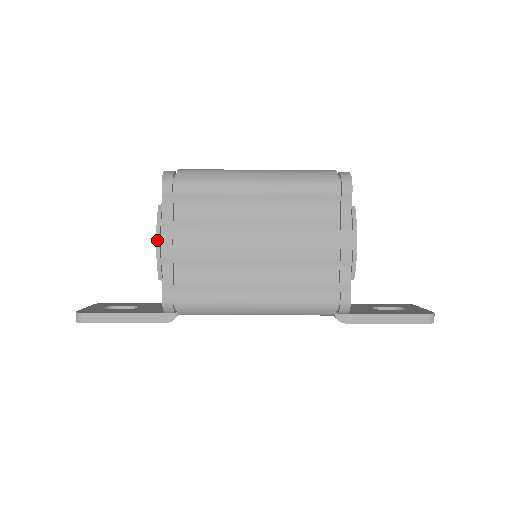
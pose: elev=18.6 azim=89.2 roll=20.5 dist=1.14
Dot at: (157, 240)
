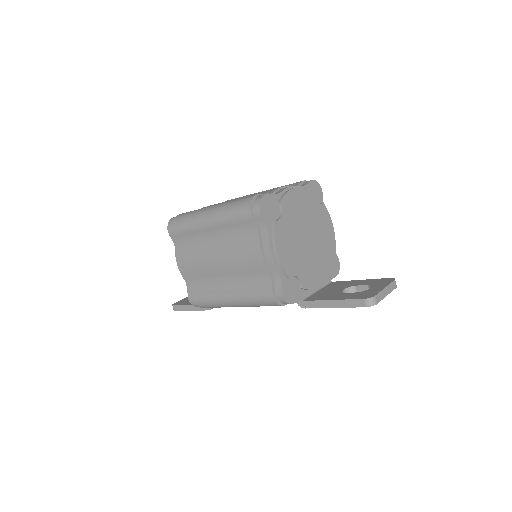
Dot at: (177, 264)
